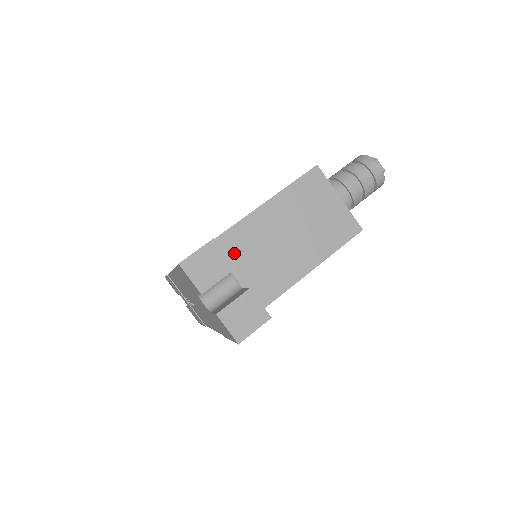
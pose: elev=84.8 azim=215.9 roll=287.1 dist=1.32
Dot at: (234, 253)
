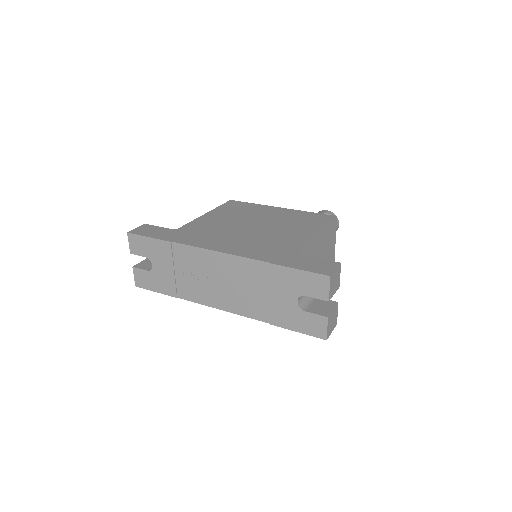
Dot at: occluded
